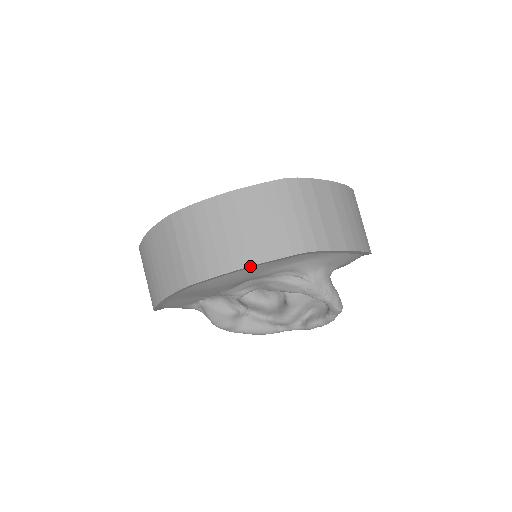
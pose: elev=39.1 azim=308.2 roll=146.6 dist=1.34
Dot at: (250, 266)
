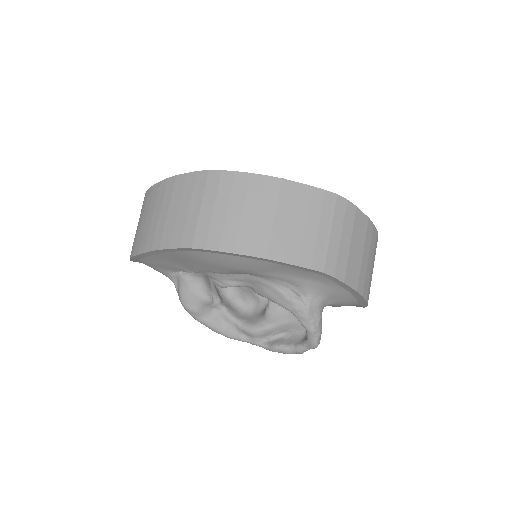
Dot at: (266, 259)
